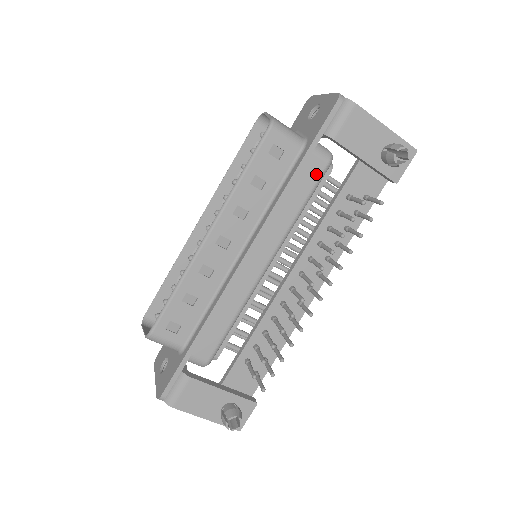
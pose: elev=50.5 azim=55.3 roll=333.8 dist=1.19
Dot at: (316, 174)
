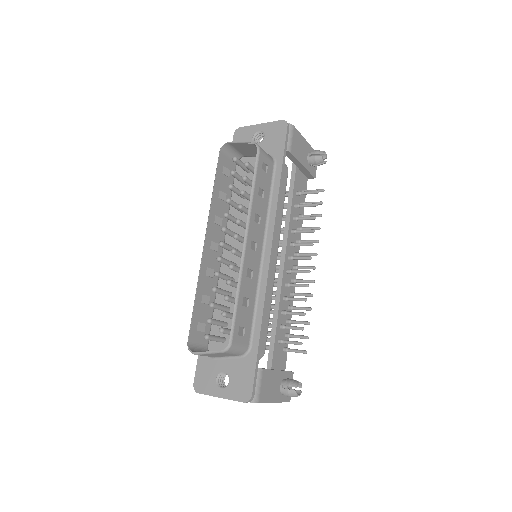
Dot at: (285, 179)
